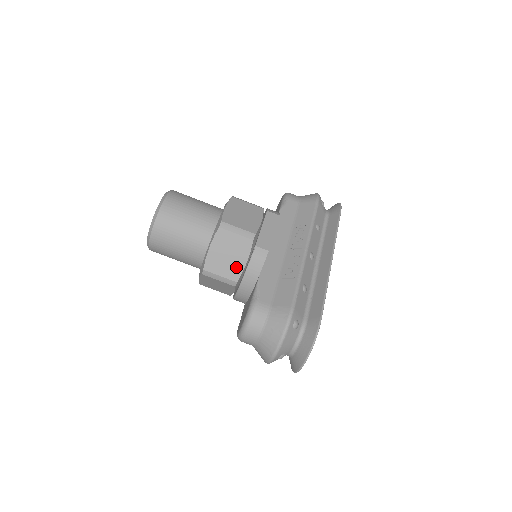
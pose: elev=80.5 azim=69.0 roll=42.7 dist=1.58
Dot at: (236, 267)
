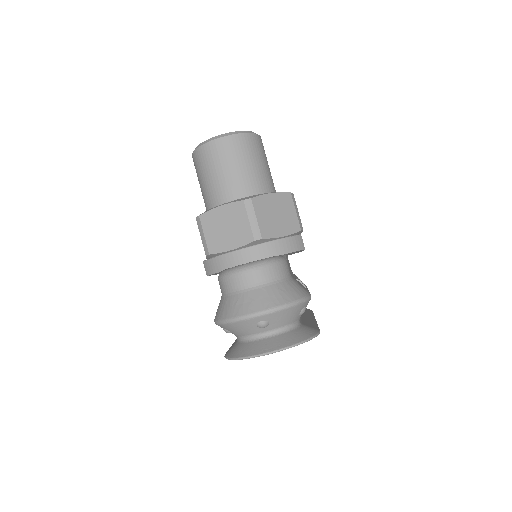
Dot at: (273, 229)
